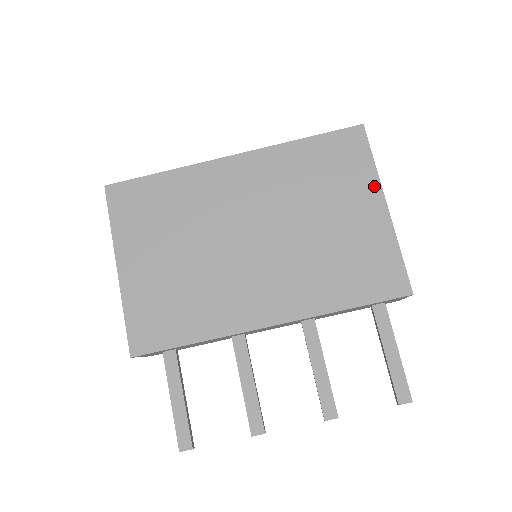
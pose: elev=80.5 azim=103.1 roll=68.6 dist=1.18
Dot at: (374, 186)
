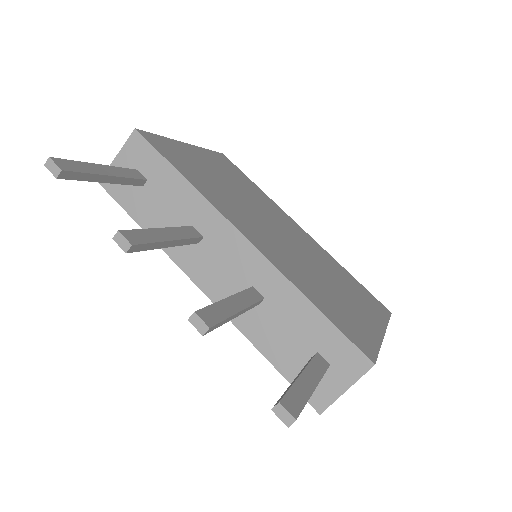
Dot at: (381, 322)
